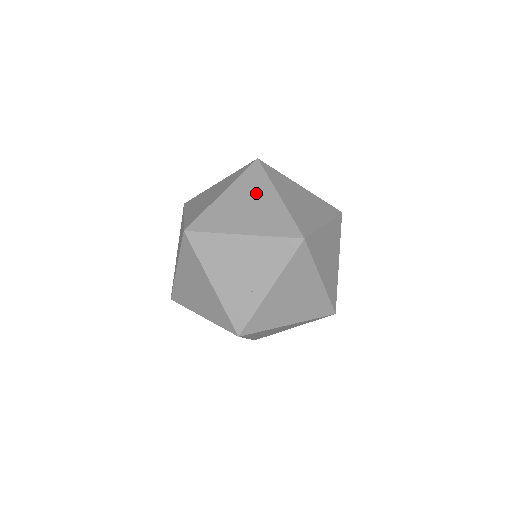
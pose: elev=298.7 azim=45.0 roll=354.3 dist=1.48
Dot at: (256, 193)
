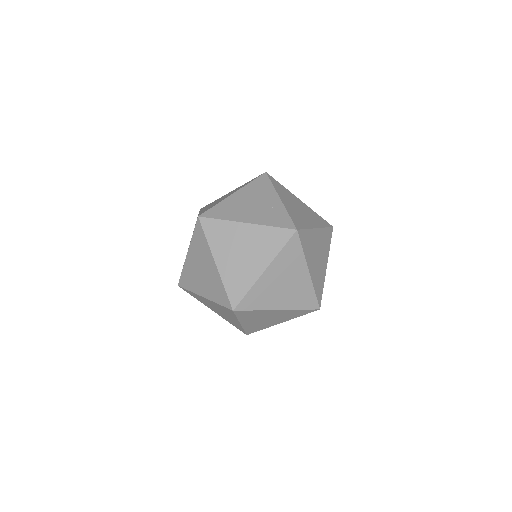
Dot at: occluded
